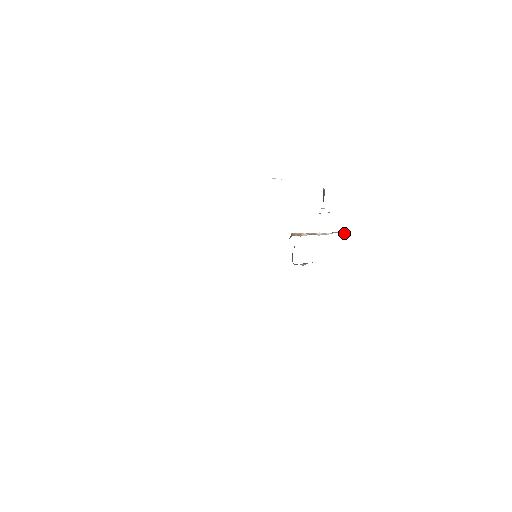
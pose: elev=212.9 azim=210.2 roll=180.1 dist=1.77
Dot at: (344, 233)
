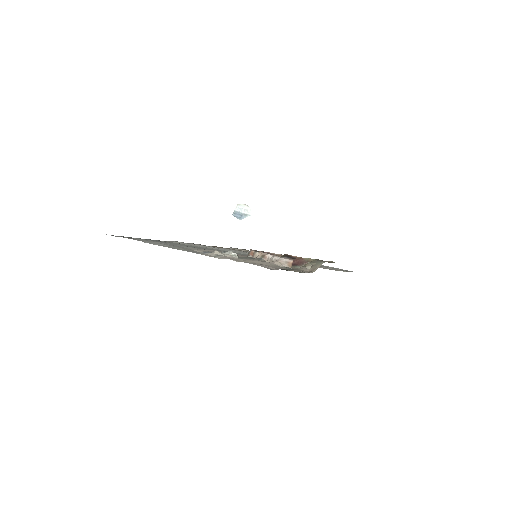
Dot at: (286, 263)
